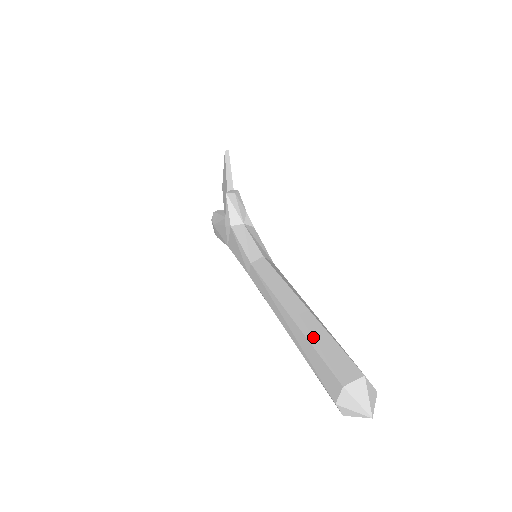
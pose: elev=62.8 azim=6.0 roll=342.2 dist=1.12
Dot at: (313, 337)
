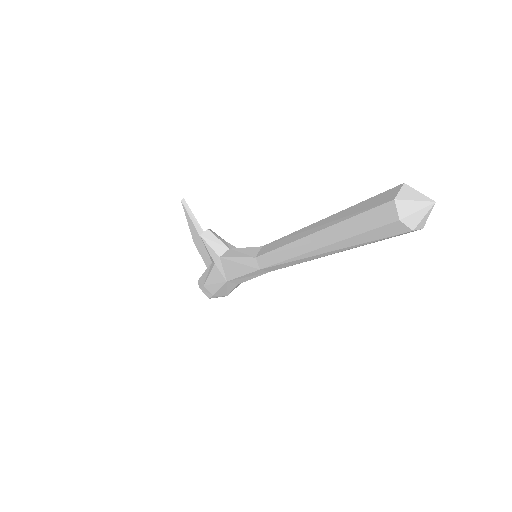
Dot at: (344, 217)
